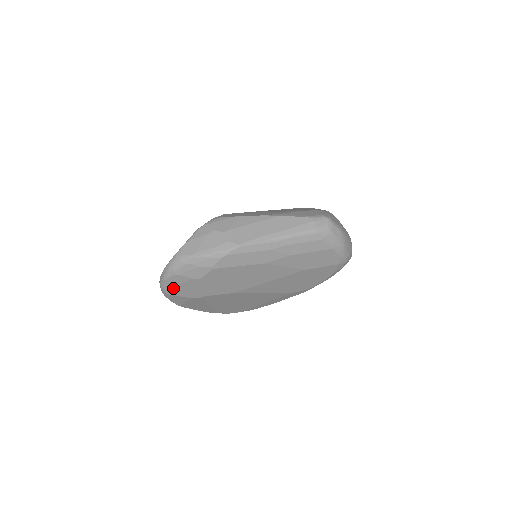
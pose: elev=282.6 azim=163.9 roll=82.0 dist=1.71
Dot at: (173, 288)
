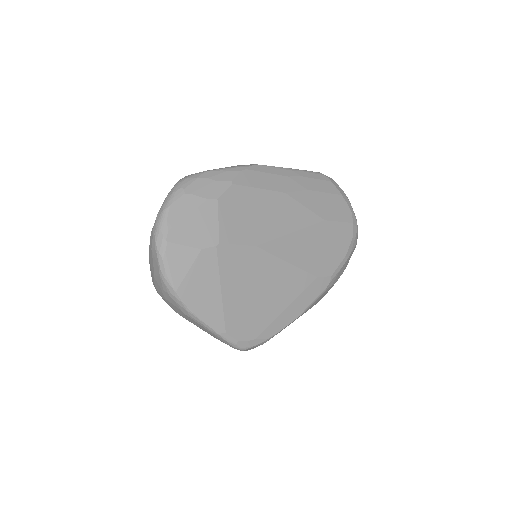
Dot at: (178, 225)
